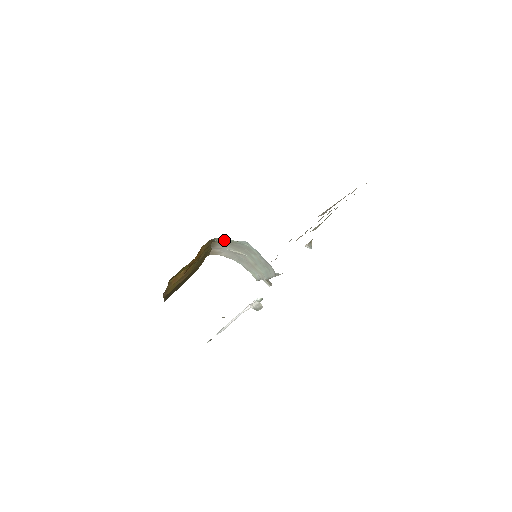
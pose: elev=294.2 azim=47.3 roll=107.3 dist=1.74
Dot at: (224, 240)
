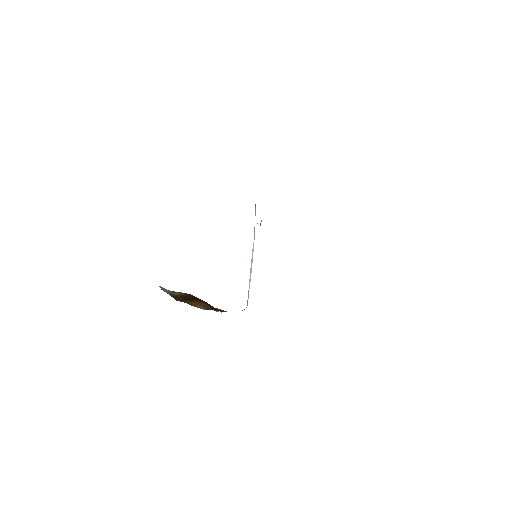
Dot at: occluded
